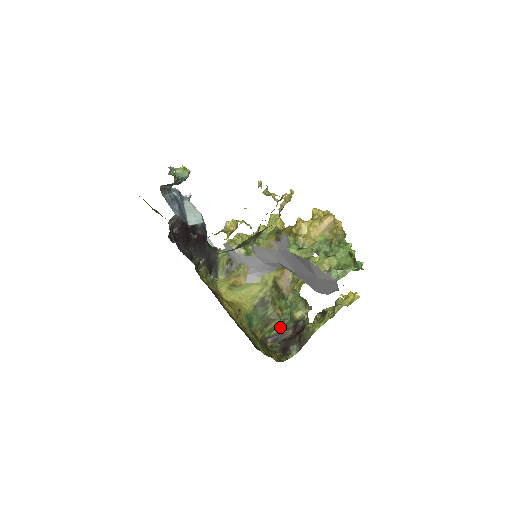
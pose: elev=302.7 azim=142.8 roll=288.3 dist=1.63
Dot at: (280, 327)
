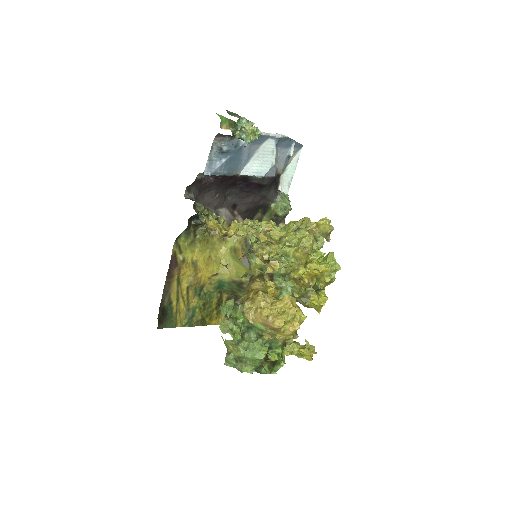
Dot at: occluded
